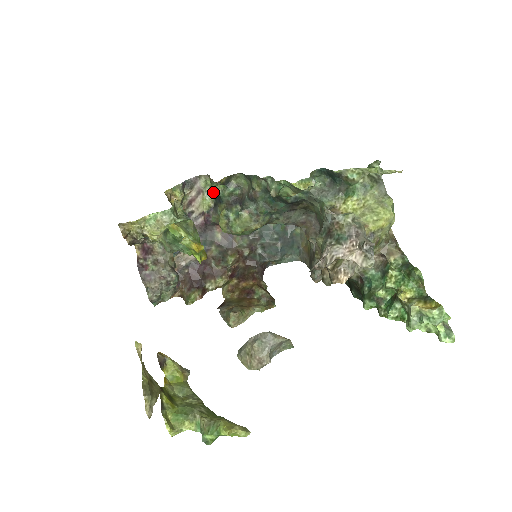
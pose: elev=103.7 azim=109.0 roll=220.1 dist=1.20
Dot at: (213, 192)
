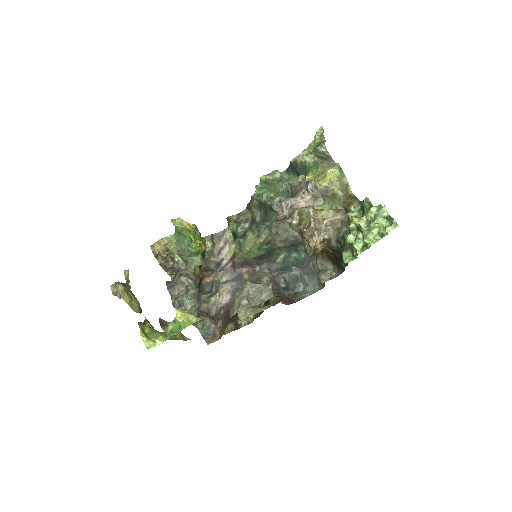
Dot at: (233, 235)
